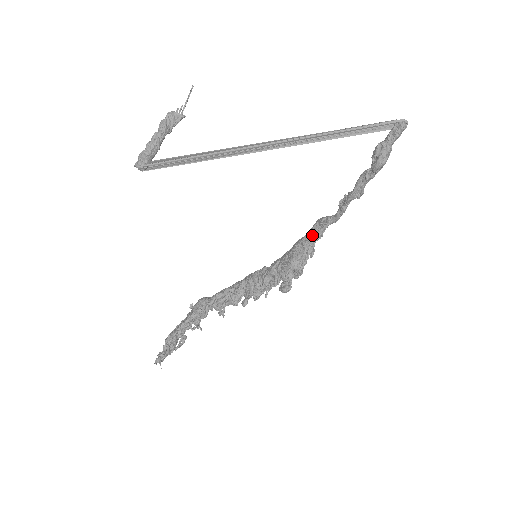
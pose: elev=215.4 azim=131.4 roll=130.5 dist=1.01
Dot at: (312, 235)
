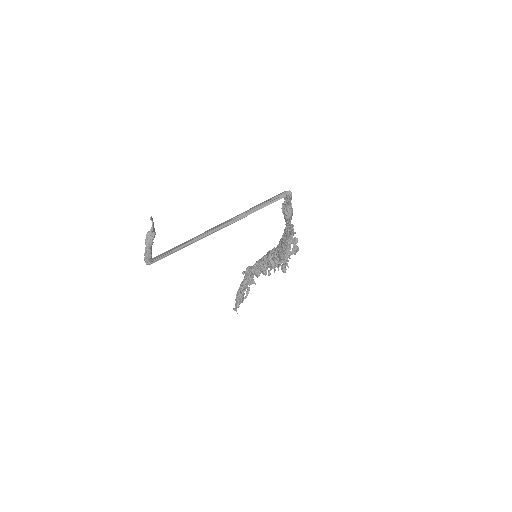
Dot at: (284, 240)
